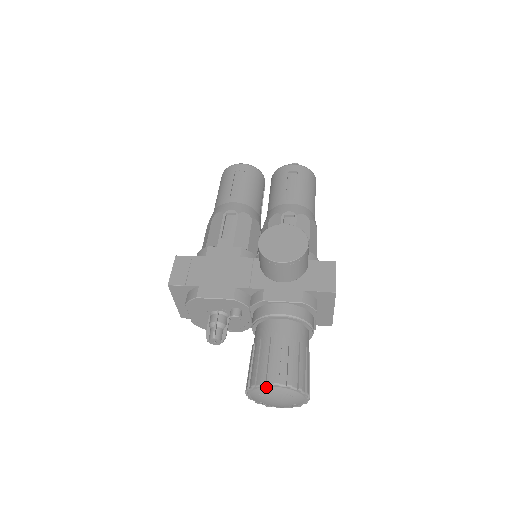
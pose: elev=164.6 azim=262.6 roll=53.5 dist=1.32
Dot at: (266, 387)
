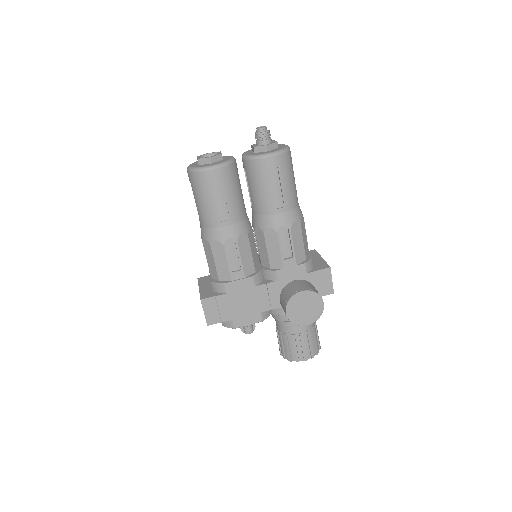
Dot at: (298, 360)
